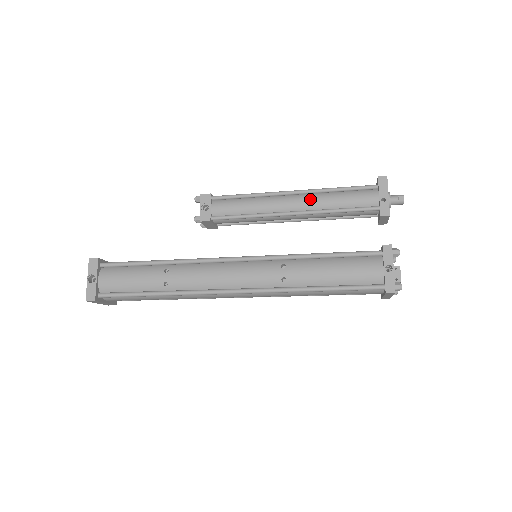
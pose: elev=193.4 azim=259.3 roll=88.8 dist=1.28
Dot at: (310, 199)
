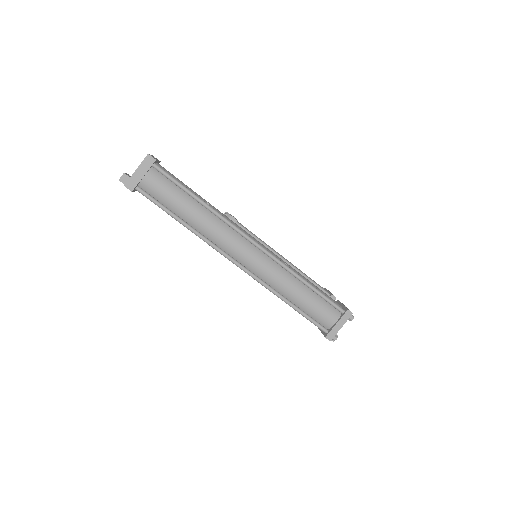
Dot at: (292, 264)
